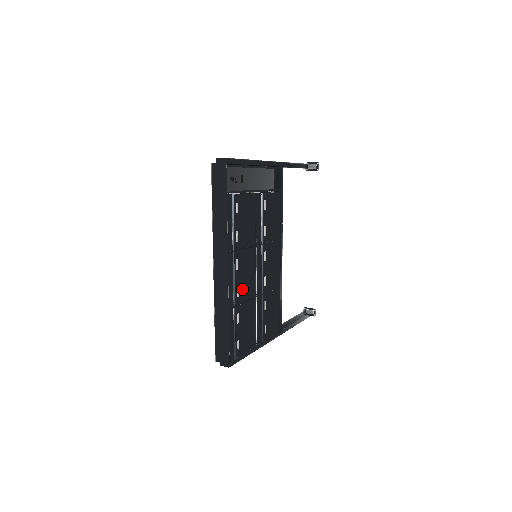
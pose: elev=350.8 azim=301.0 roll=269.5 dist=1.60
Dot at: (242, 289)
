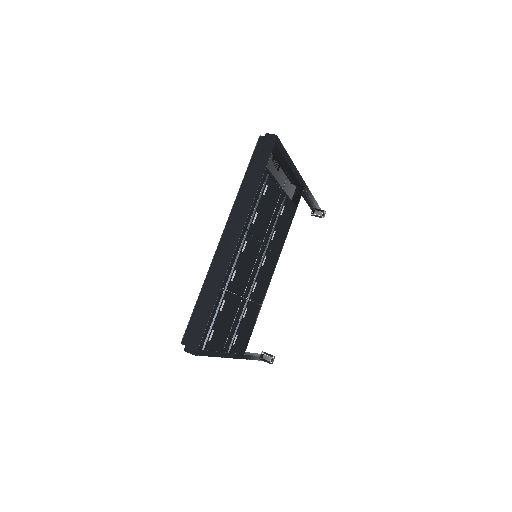
Dot at: (237, 277)
